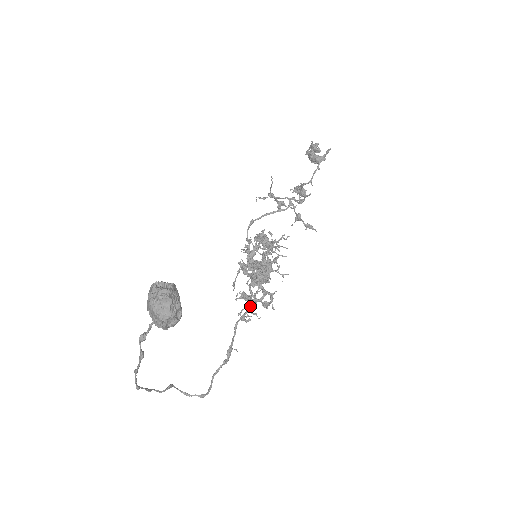
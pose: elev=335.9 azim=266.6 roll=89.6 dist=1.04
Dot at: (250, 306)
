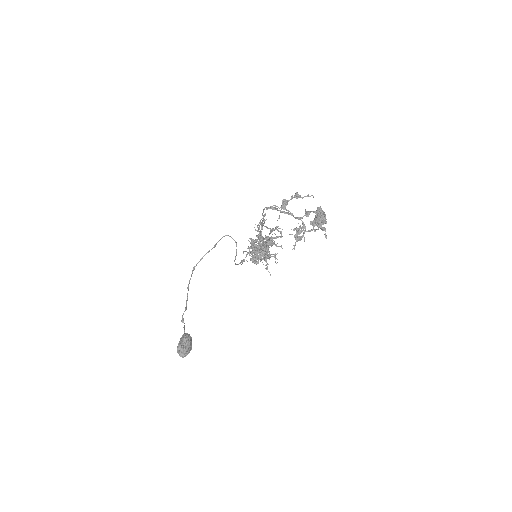
Dot at: (257, 249)
